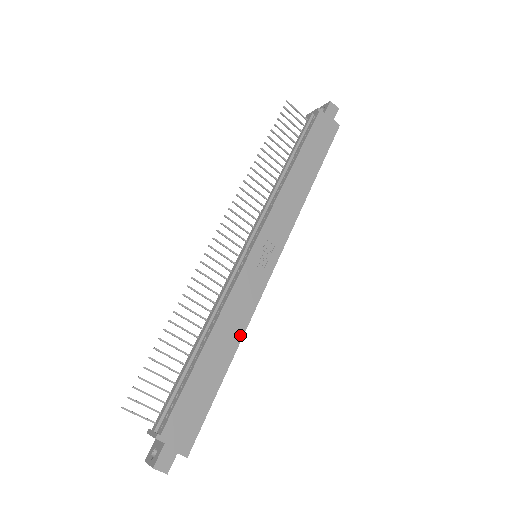
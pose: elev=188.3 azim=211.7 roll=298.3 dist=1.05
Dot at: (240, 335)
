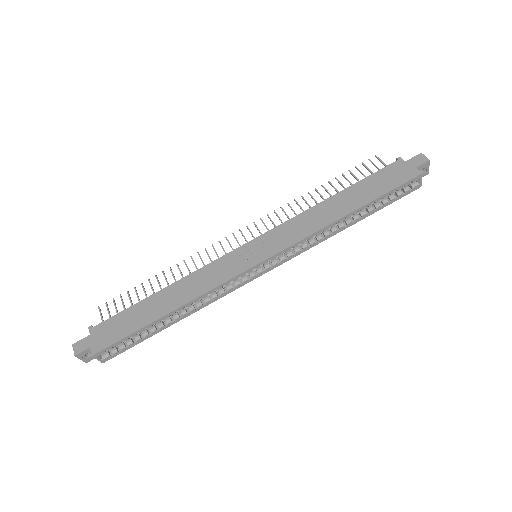
Dot at: (190, 298)
